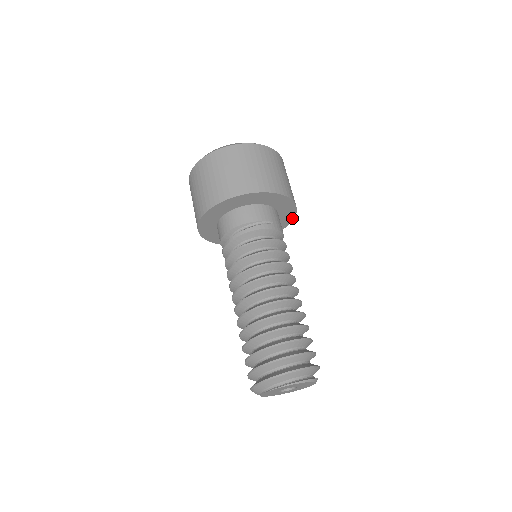
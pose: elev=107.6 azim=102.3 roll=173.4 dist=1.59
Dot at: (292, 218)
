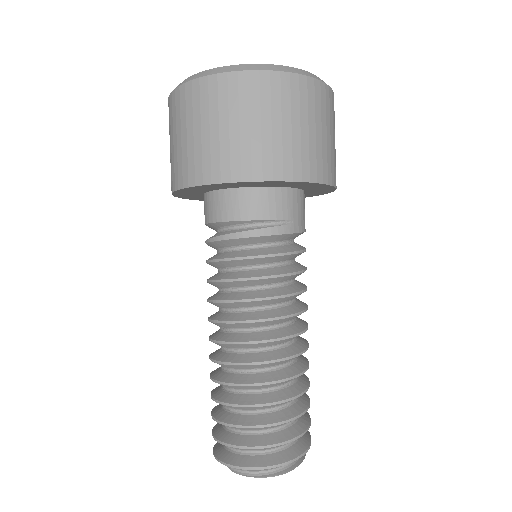
Dot at: (324, 193)
